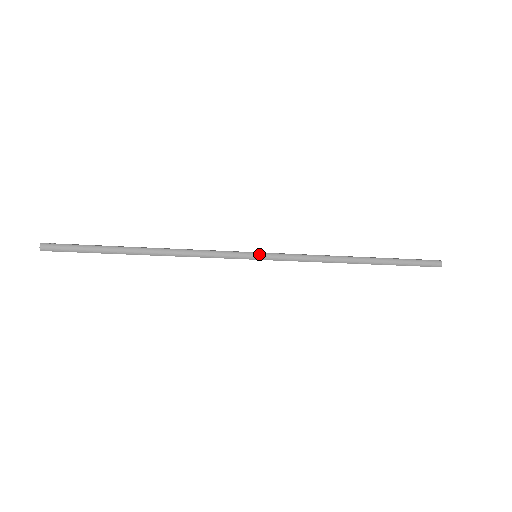
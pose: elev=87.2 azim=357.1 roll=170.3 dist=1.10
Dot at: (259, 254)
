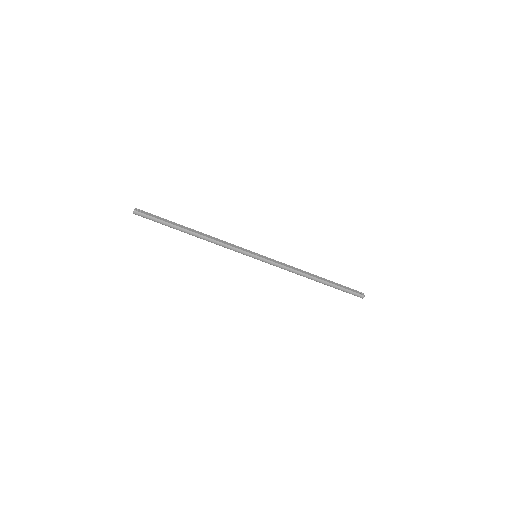
Dot at: (258, 257)
